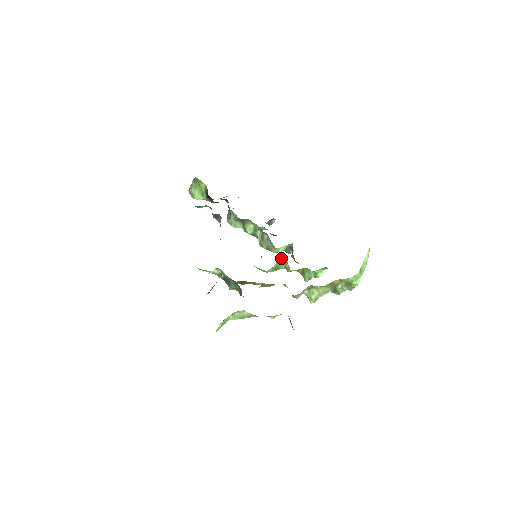
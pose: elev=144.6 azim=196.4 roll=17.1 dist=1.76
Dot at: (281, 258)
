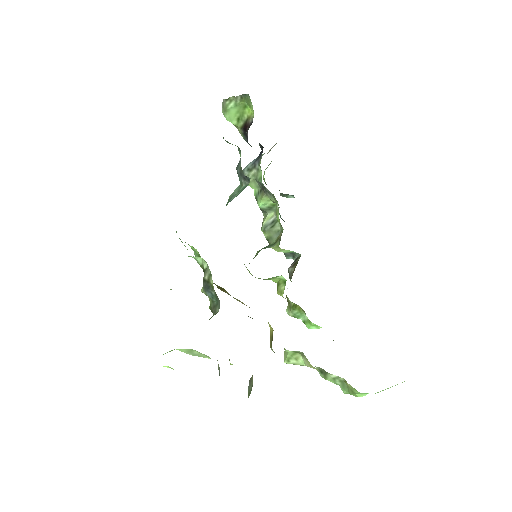
Dot at: occluded
